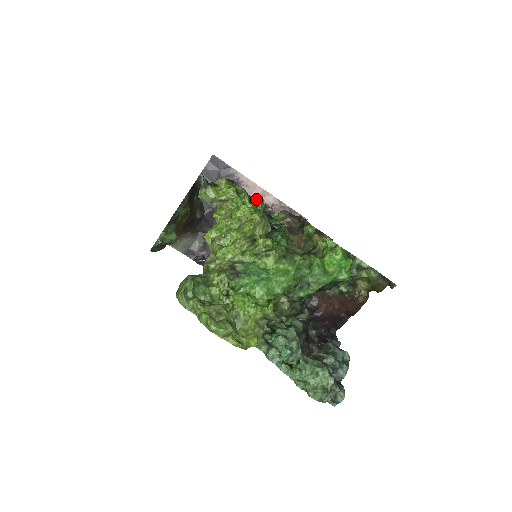
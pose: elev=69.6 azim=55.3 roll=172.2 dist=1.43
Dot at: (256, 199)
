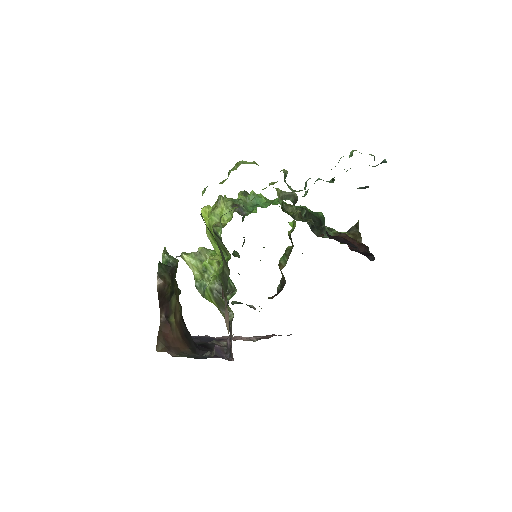
Dot at: (234, 301)
